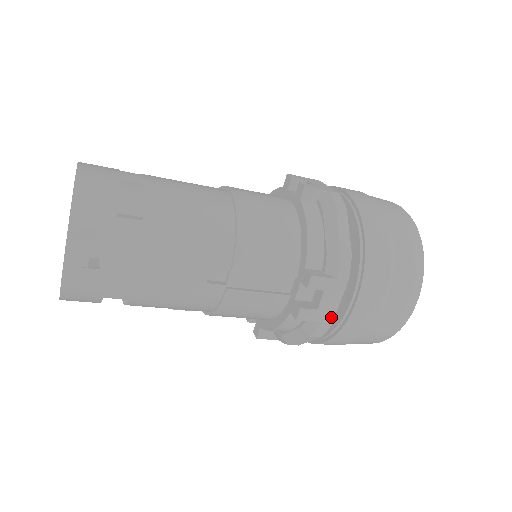
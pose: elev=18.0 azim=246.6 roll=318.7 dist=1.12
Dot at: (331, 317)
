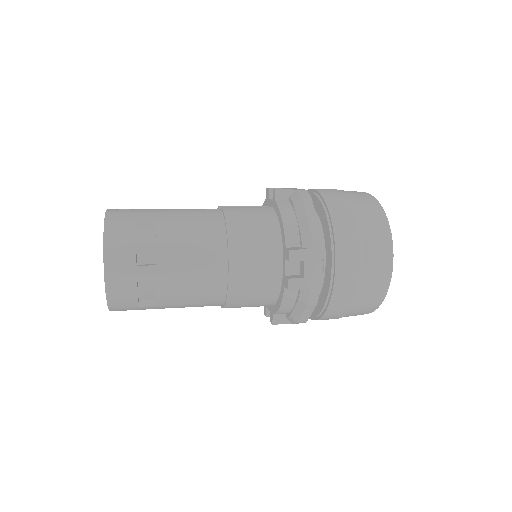
Dot at: occluded
